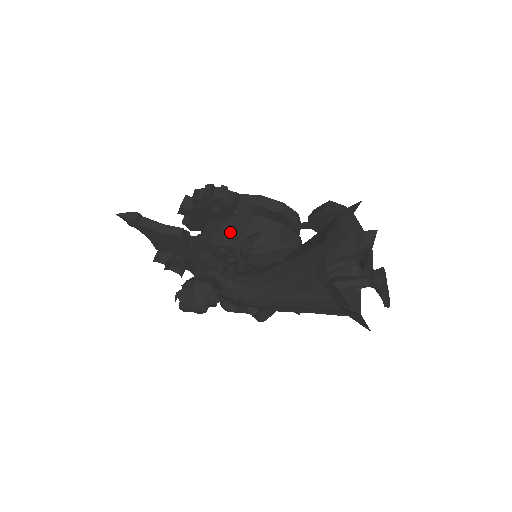
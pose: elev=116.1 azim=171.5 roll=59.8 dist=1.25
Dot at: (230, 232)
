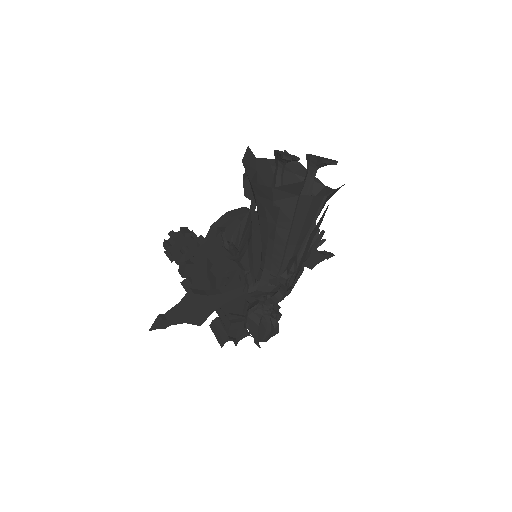
Dot at: (217, 257)
